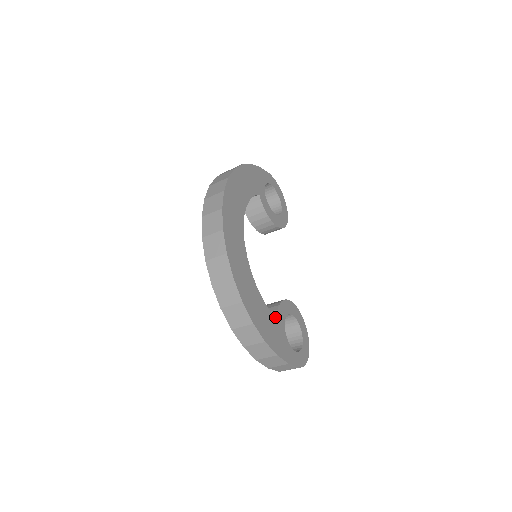
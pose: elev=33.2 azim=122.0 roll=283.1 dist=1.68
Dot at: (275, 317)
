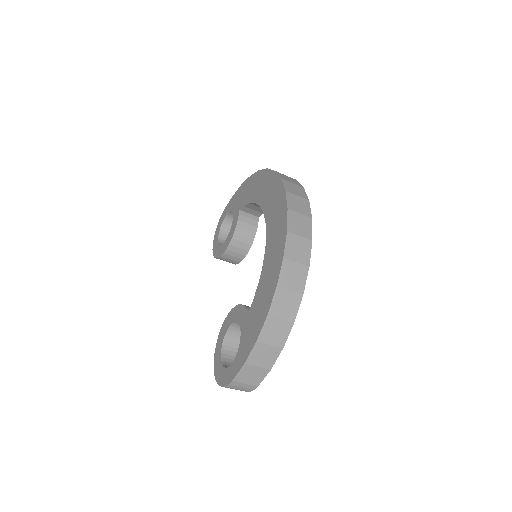
Dot at: occluded
